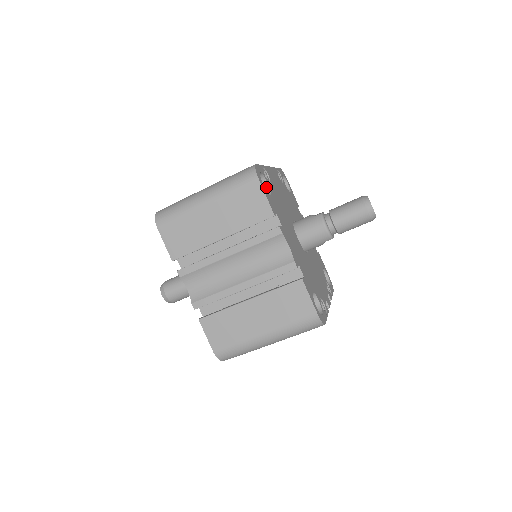
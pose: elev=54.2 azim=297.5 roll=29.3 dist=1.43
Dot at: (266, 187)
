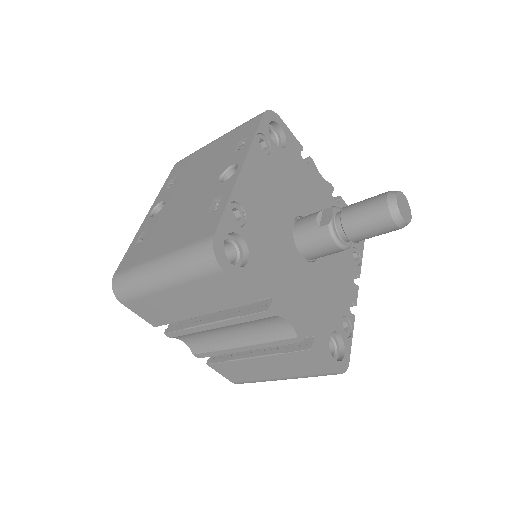
Dot at: (240, 240)
